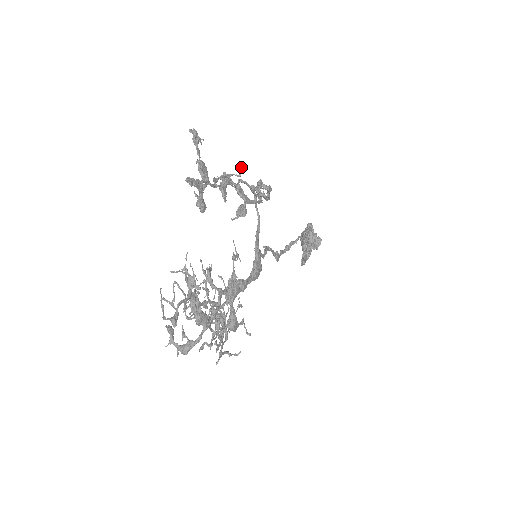
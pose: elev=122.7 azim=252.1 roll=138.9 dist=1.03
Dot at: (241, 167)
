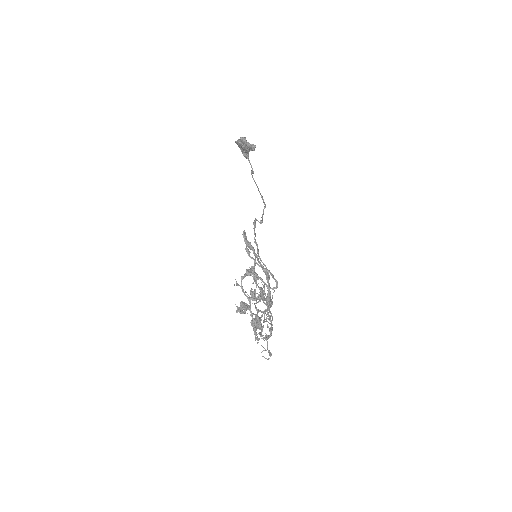
Dot at: (257, 285)
